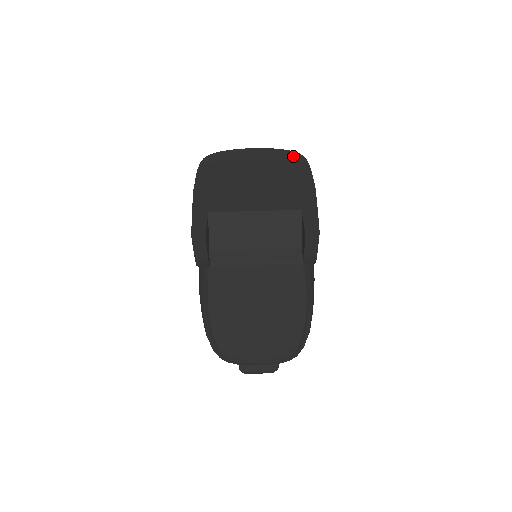
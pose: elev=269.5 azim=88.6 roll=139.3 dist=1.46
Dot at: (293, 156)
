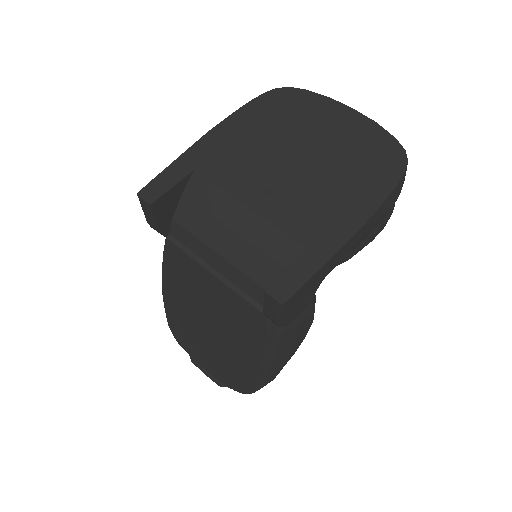
Dot at: (392, 153)
